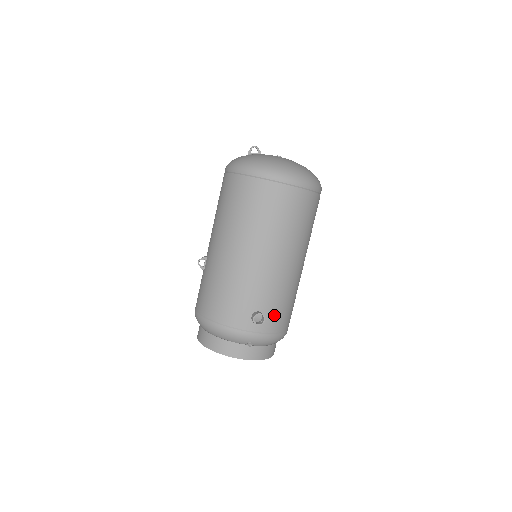
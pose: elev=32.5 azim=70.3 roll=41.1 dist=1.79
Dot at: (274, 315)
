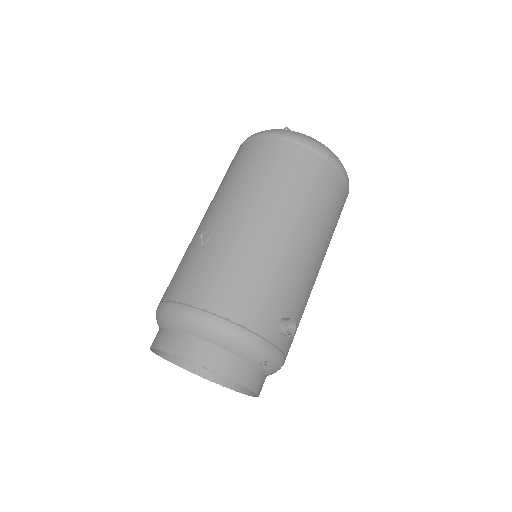
Dot at: occluded
